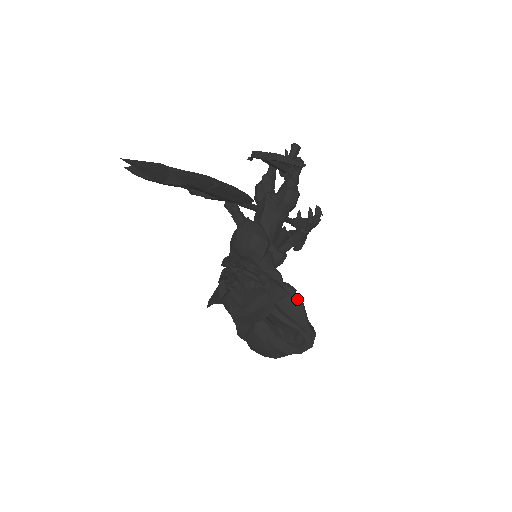
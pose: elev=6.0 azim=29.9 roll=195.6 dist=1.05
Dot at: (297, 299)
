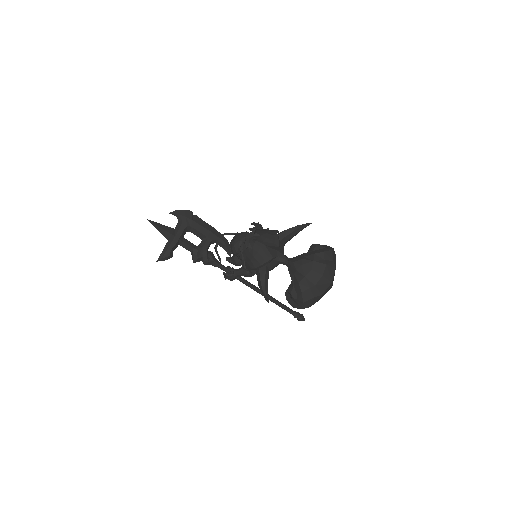
Dot at: occluded
